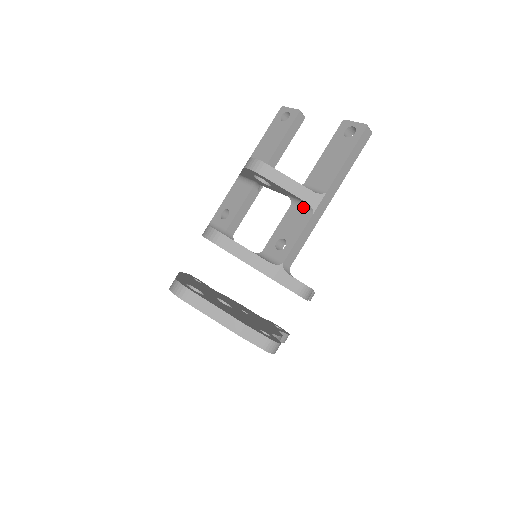
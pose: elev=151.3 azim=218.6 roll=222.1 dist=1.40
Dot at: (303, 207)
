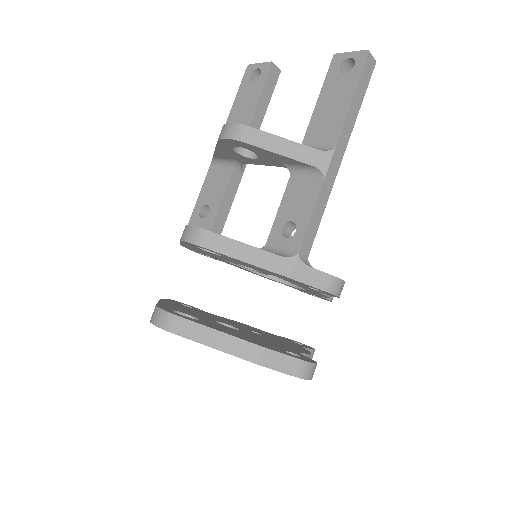
Dot at: (308, 174)
